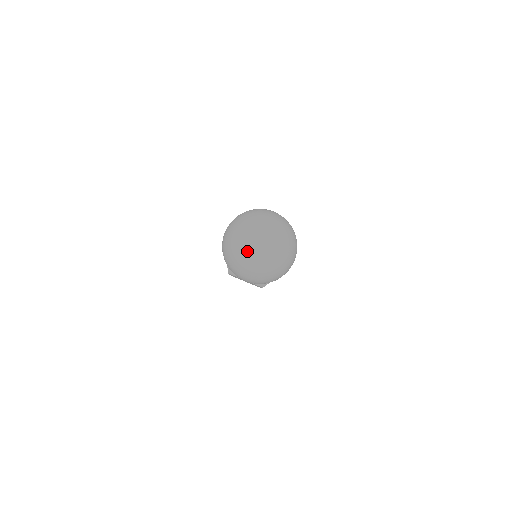
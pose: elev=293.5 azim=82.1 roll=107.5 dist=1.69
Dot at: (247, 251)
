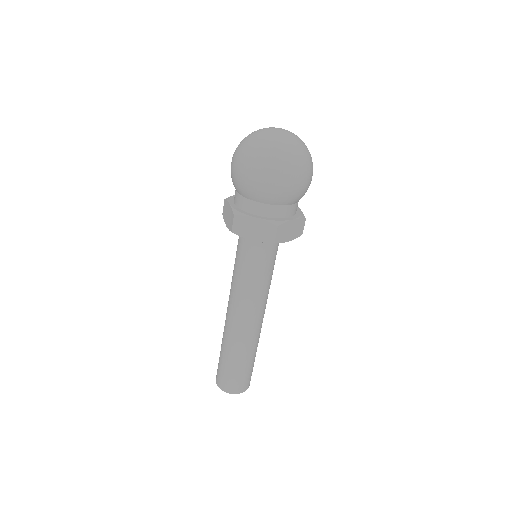
Dot at: (262, 129)
